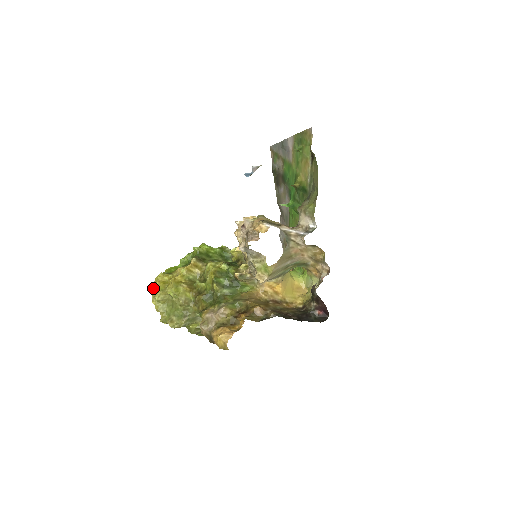
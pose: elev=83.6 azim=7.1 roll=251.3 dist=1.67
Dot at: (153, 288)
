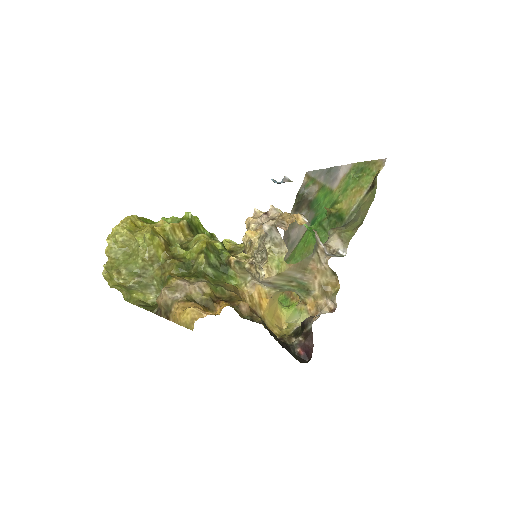
Dot at: (120, 223)
